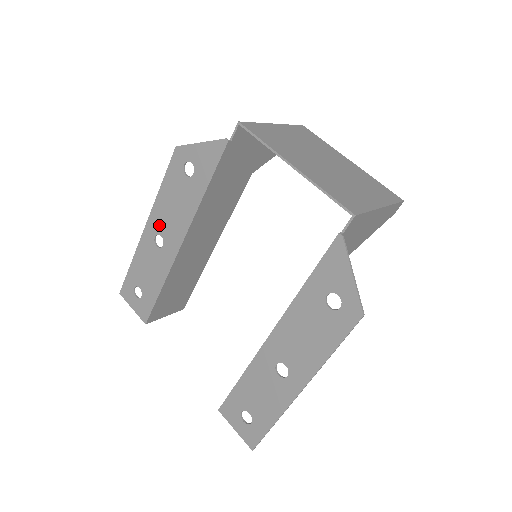
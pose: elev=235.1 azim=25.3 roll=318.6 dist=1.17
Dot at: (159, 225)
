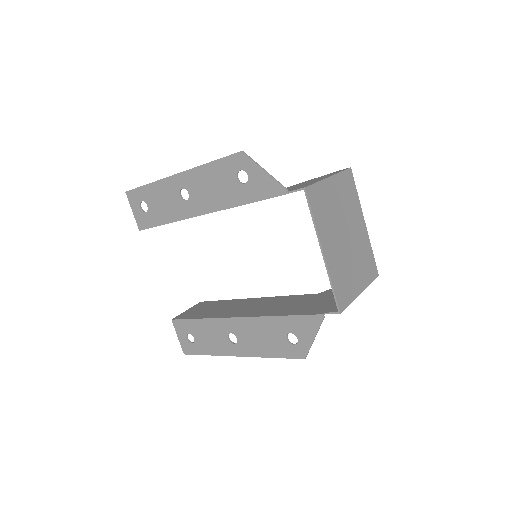
Dot at: (191, 185)
